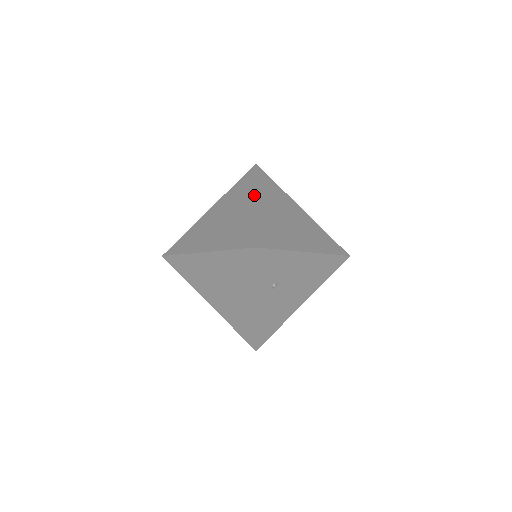
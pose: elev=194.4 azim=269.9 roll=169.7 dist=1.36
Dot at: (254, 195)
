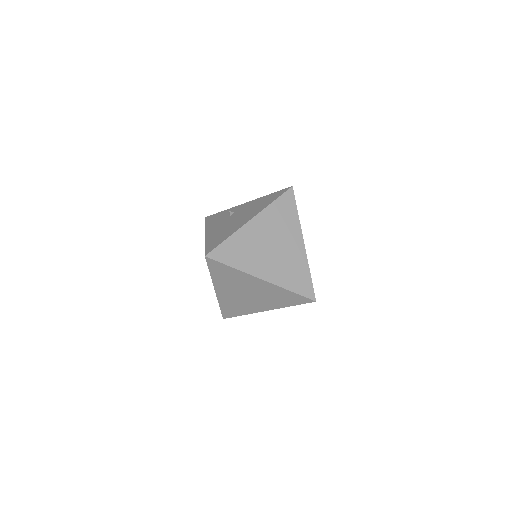
Dot at: (301, 235)
